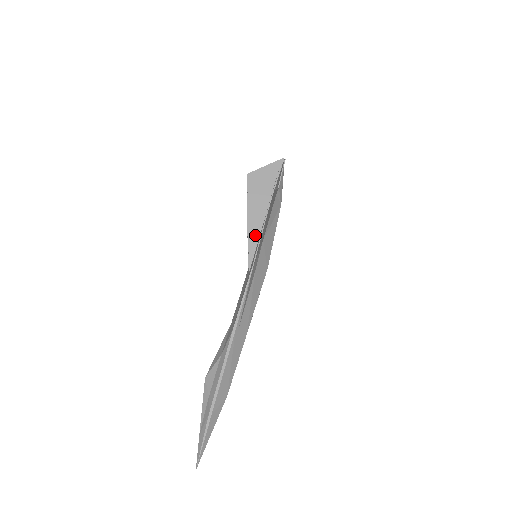
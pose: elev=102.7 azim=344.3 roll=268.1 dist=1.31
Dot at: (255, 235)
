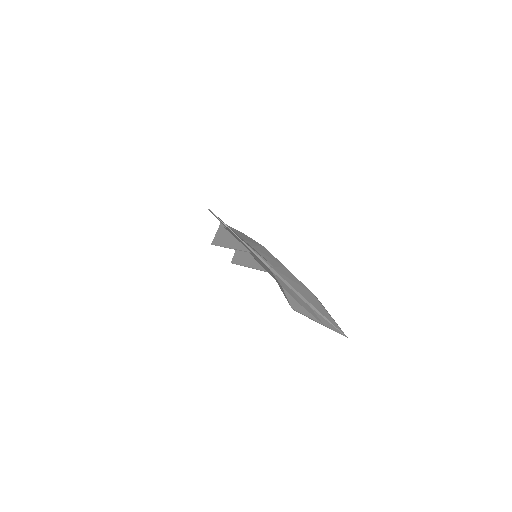
Dot at: (238, 245)
